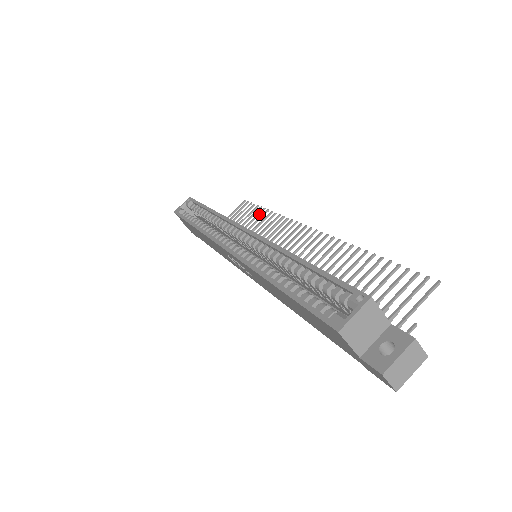
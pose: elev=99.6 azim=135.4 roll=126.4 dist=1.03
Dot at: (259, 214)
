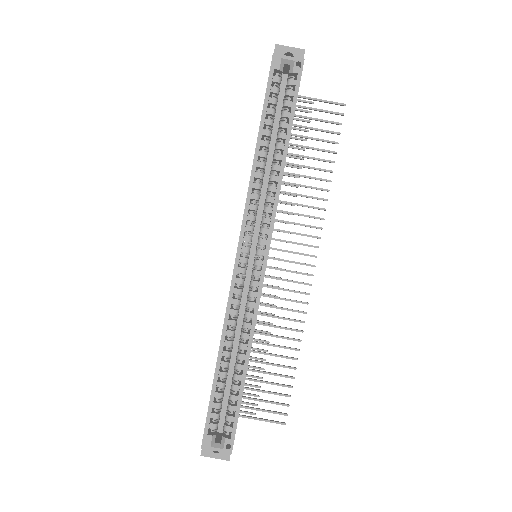
Dot at: (325, 161)
